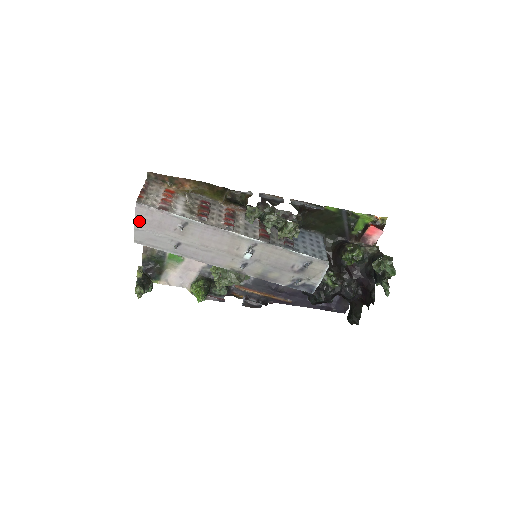
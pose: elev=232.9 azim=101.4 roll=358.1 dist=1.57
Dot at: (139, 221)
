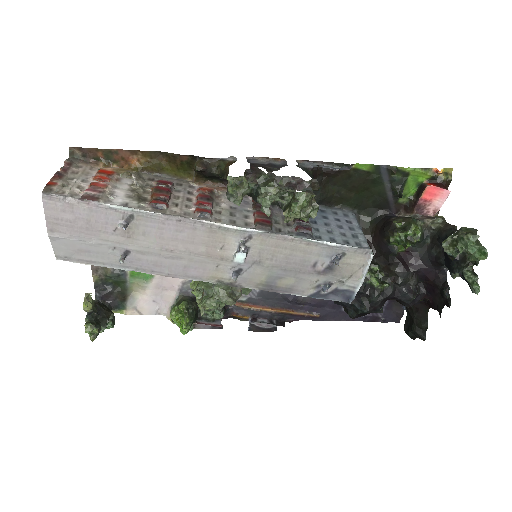
Dot at: (54, 223)
